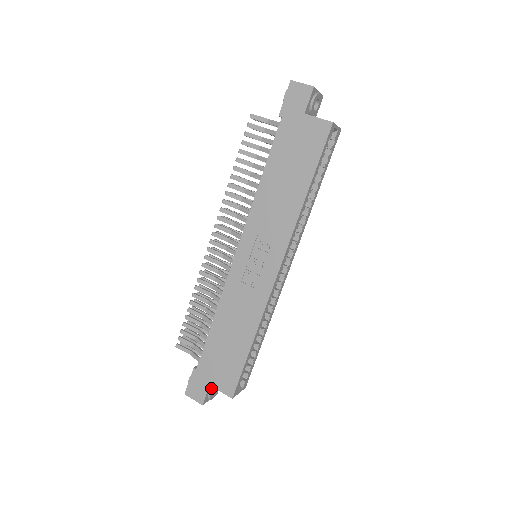
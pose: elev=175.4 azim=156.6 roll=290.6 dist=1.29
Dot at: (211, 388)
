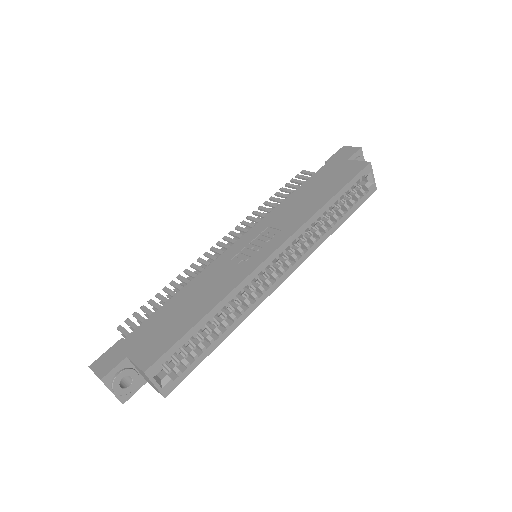
Dot at: (125, 368)
